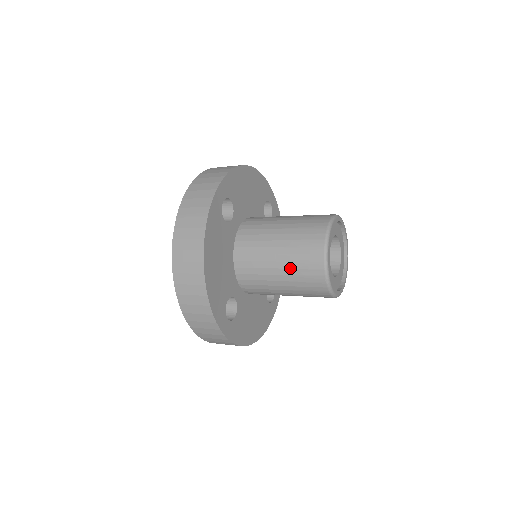
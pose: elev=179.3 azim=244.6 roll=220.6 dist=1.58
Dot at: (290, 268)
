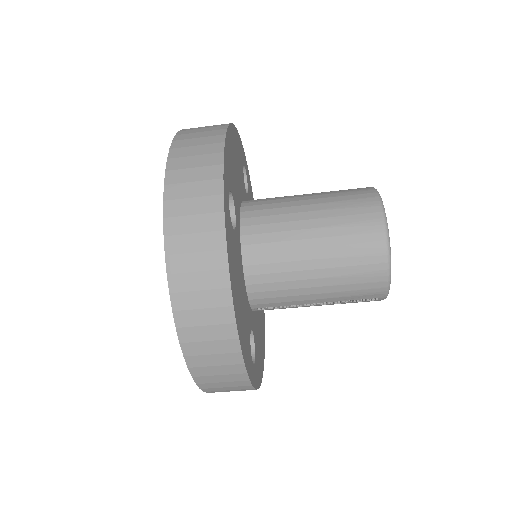
Dot at: (326, 197)
